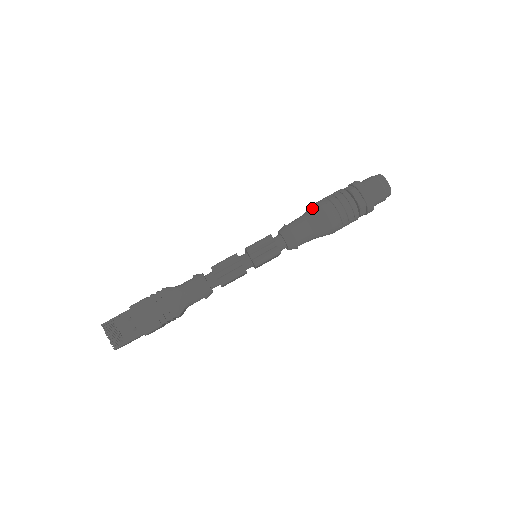
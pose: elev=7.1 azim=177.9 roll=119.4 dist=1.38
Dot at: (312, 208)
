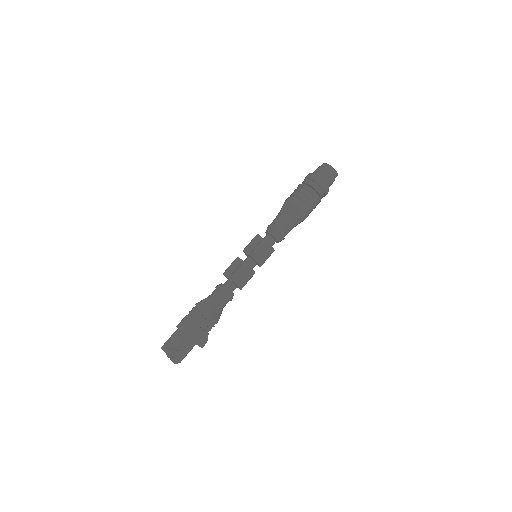
Dot at: (282, 206)
